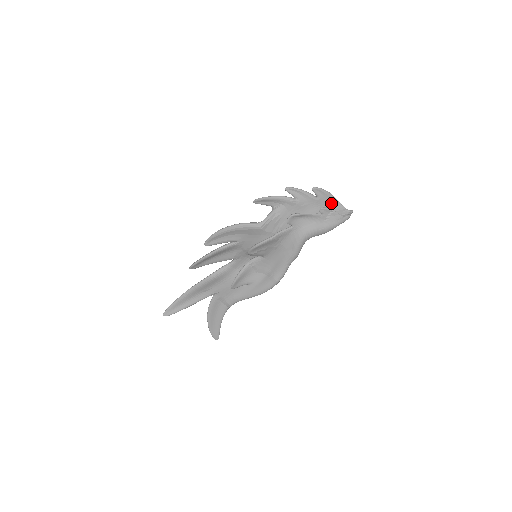
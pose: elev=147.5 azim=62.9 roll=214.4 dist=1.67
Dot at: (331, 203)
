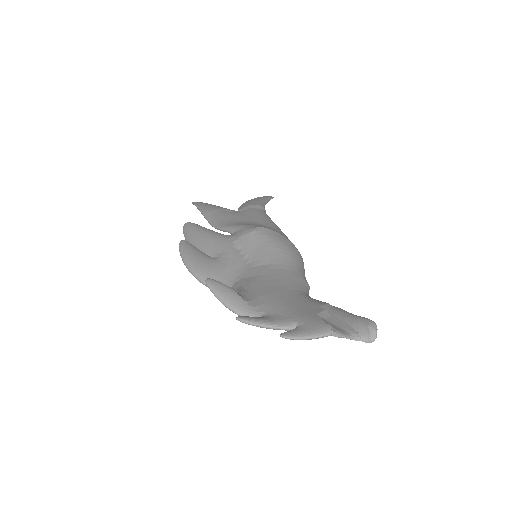
Dot at: occluded
